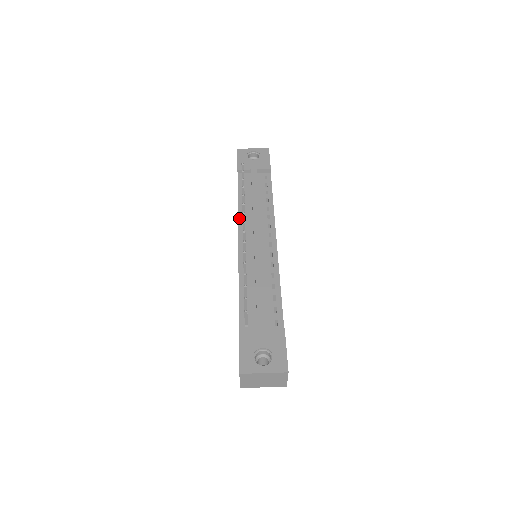
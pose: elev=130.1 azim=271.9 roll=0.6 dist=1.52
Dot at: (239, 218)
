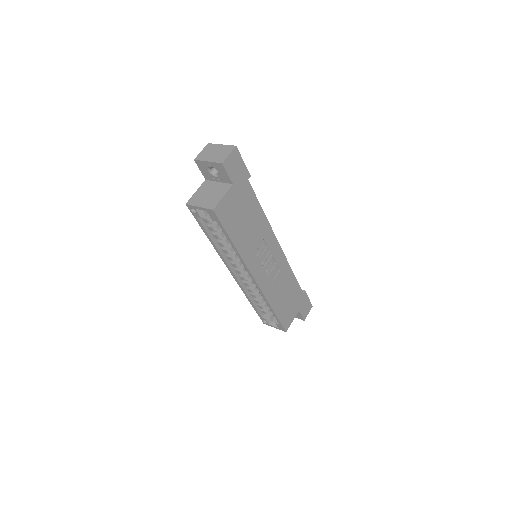
Dot at: occluded
